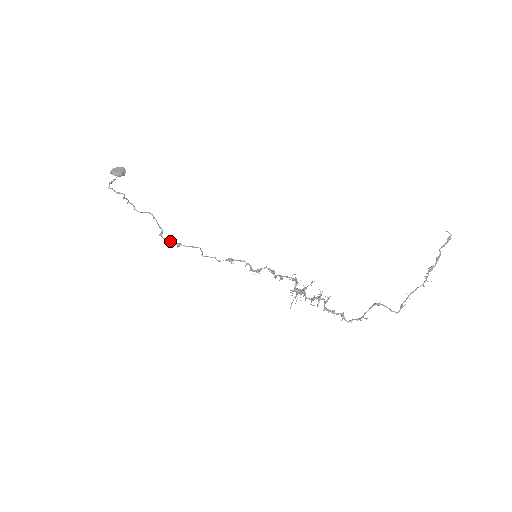
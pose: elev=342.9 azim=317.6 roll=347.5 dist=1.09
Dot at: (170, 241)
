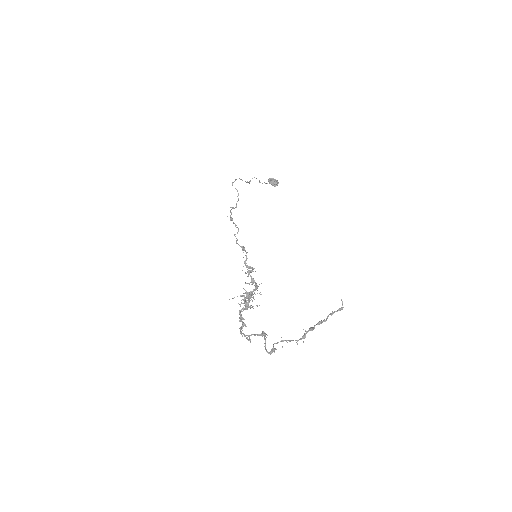
Dot at: occluded
